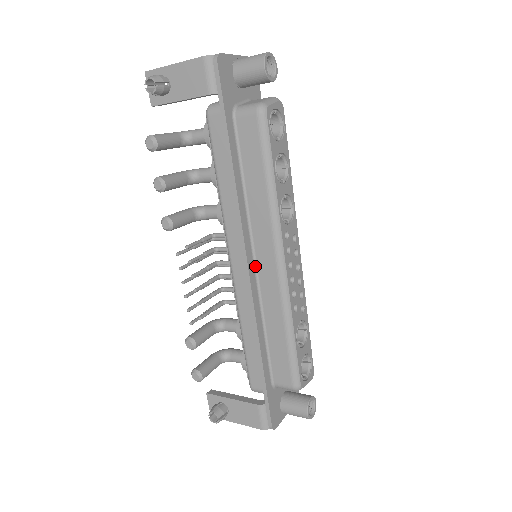
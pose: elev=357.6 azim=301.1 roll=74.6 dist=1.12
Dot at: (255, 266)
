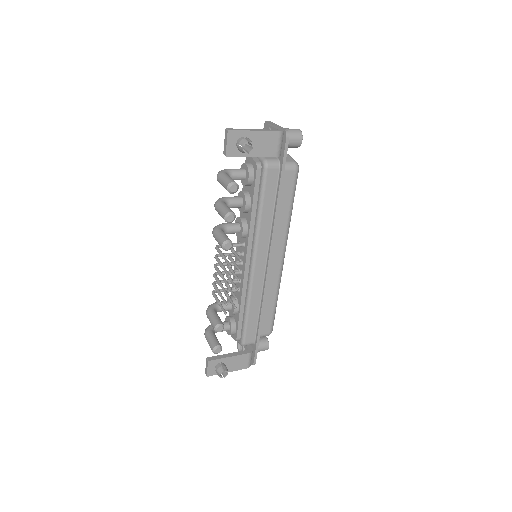
Dot at: occluded
